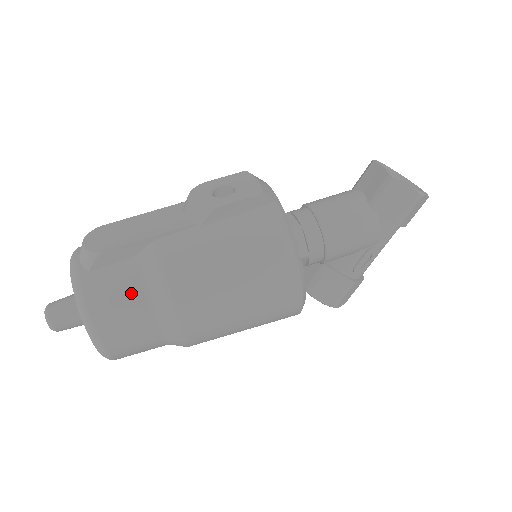
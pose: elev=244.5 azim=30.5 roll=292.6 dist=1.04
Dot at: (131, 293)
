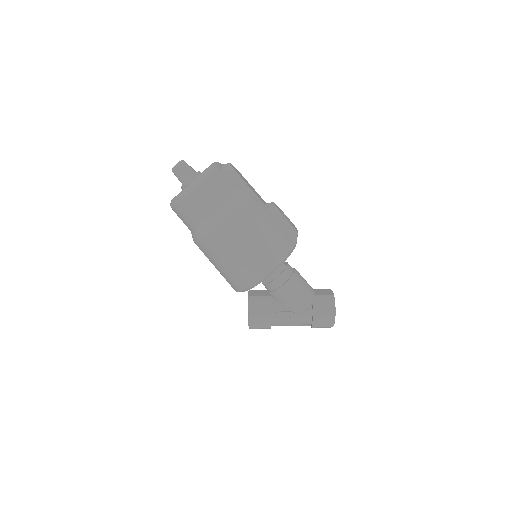
Dot at: (225, 192)
